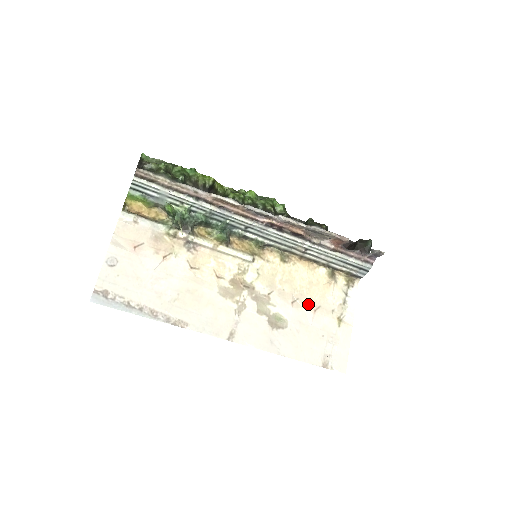
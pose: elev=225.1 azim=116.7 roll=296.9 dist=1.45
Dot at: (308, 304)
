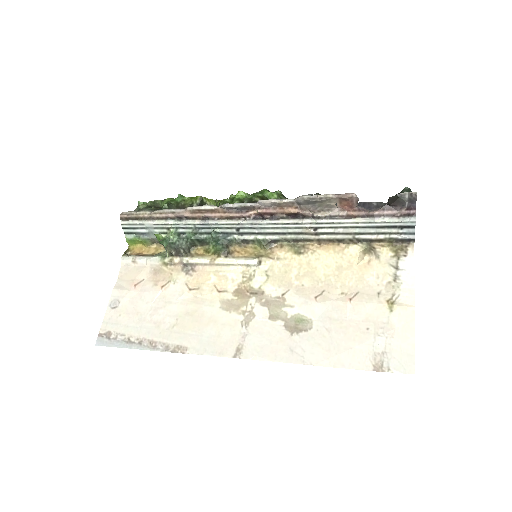
Dot at: (339, 294)
